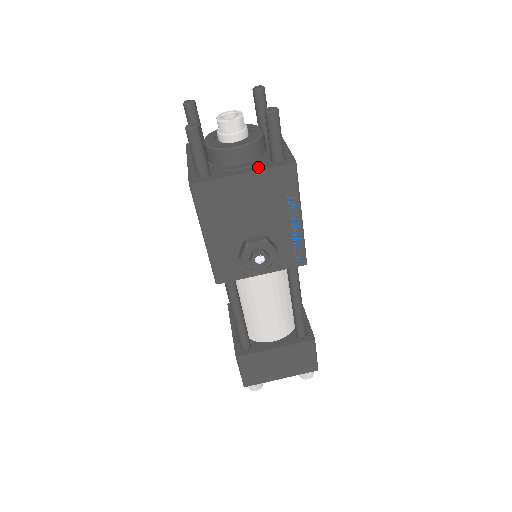
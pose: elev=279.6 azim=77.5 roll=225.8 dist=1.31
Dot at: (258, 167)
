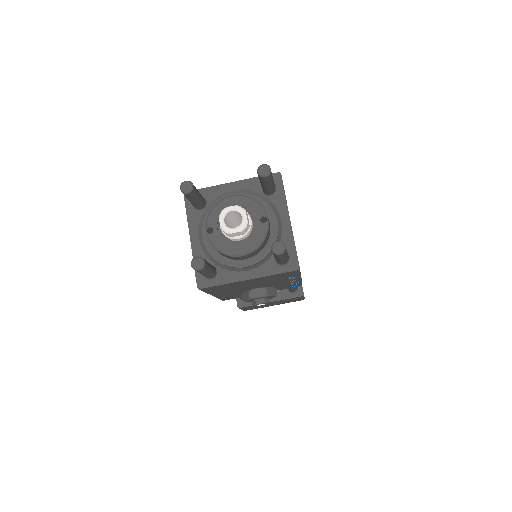
Dot at: (263, 271)
